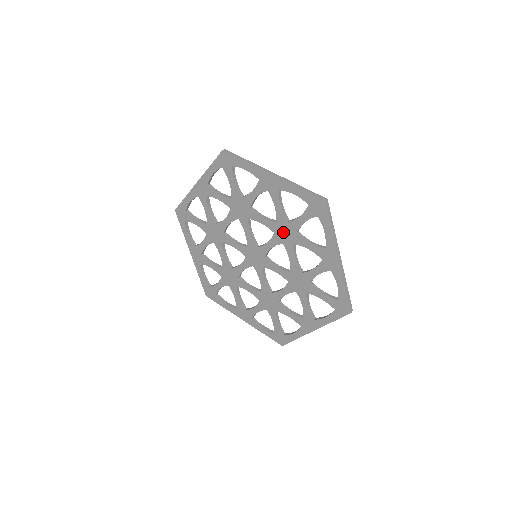
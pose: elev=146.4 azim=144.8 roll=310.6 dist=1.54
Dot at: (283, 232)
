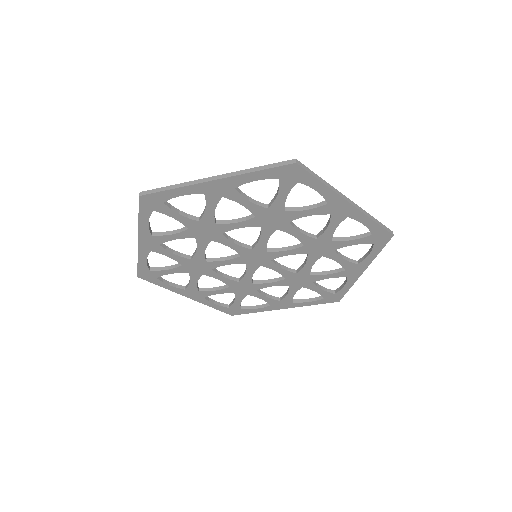
Dot at: (269, 220)
